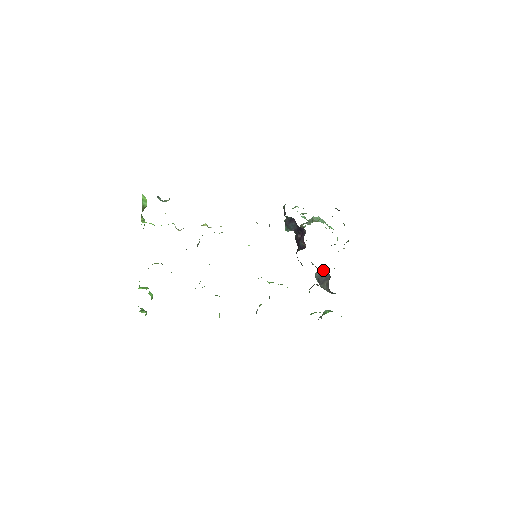
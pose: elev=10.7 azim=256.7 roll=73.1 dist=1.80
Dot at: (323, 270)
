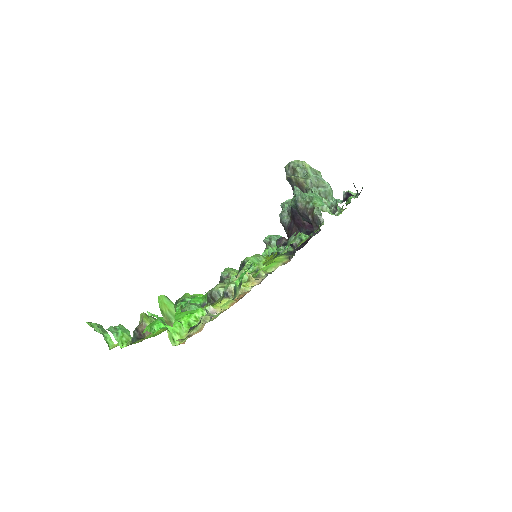
Dot at: occluded
